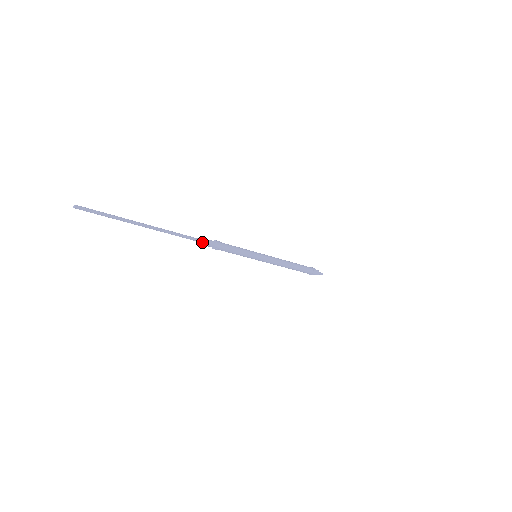
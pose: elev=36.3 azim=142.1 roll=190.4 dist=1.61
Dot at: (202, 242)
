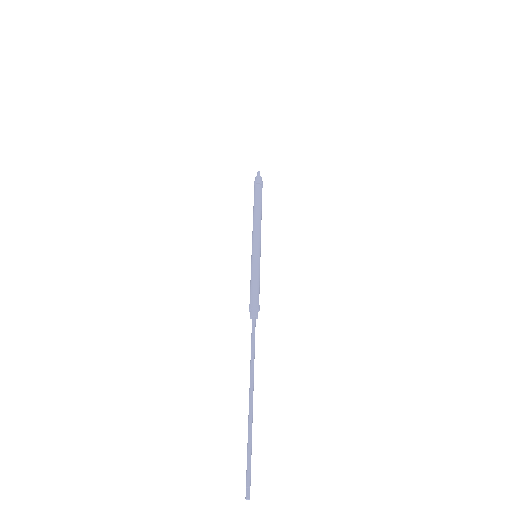
Dot at: (254, 327)
